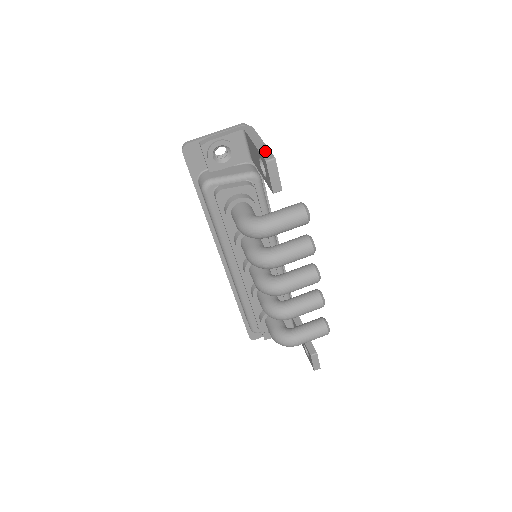
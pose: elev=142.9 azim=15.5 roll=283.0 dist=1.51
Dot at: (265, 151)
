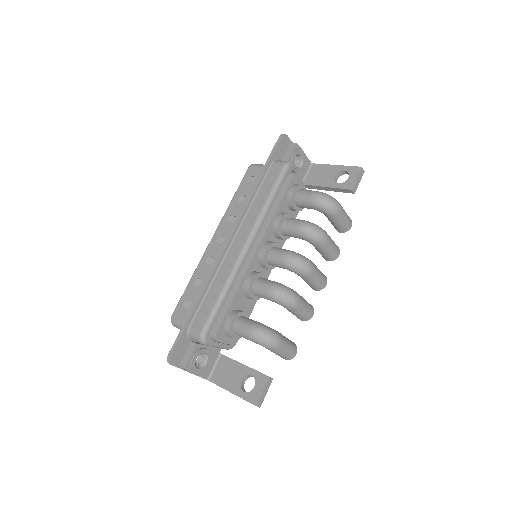
Dot at: occluded
